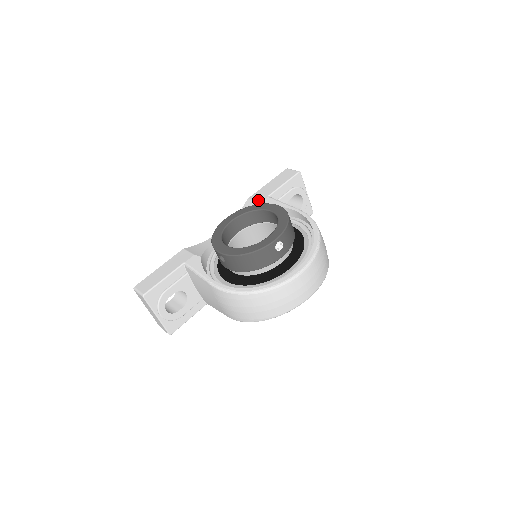
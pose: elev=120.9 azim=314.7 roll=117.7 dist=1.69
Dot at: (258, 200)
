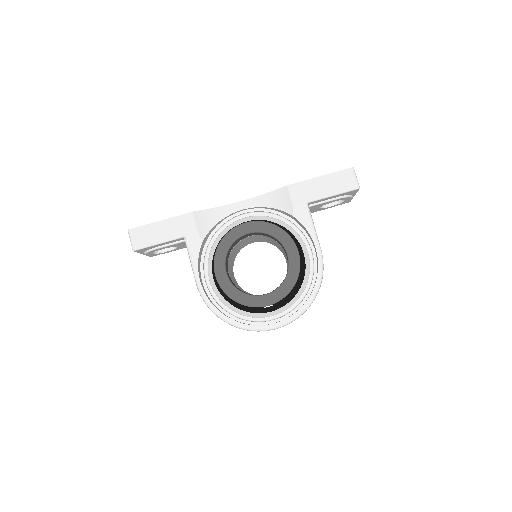
Dot at: (294, 200)
